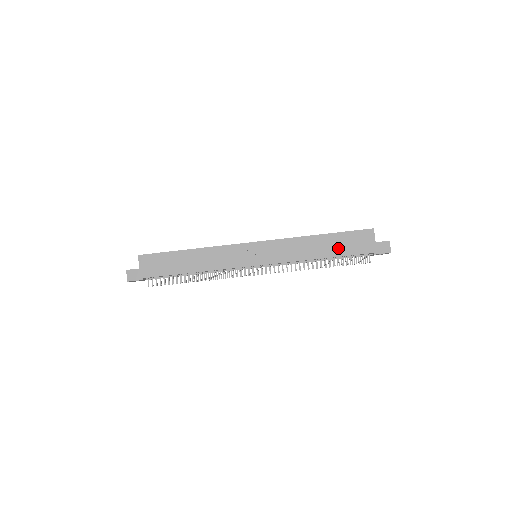
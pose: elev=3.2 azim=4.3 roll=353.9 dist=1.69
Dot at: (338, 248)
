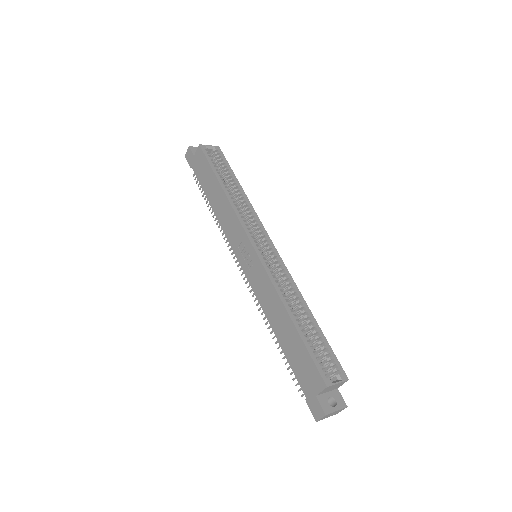
Dot at: (290, 349)
